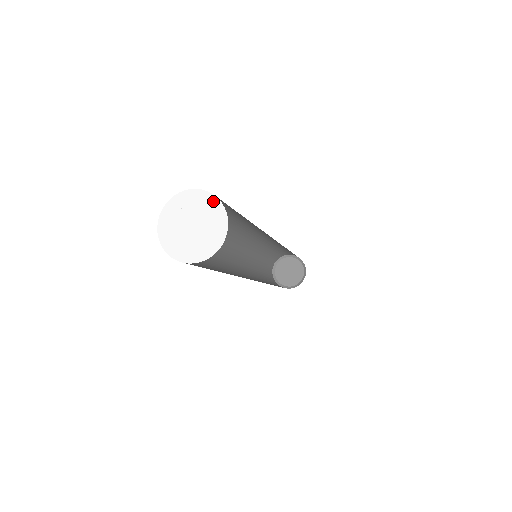
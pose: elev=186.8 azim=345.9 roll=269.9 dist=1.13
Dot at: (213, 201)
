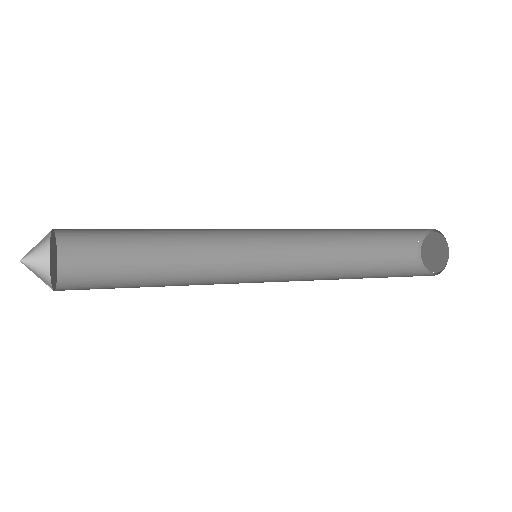
Dot at: (51, 238)
